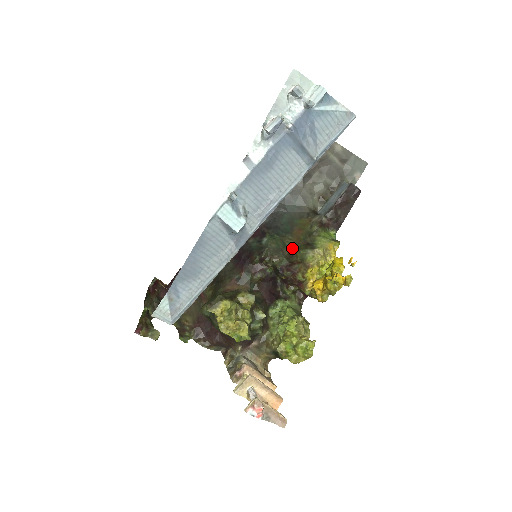
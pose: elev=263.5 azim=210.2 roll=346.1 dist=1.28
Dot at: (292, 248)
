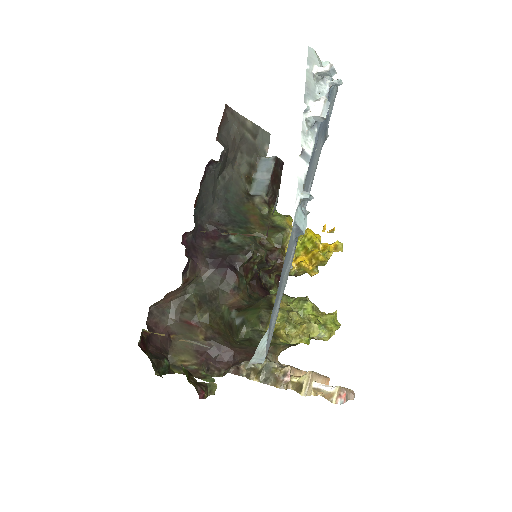
Dot at: occluded
